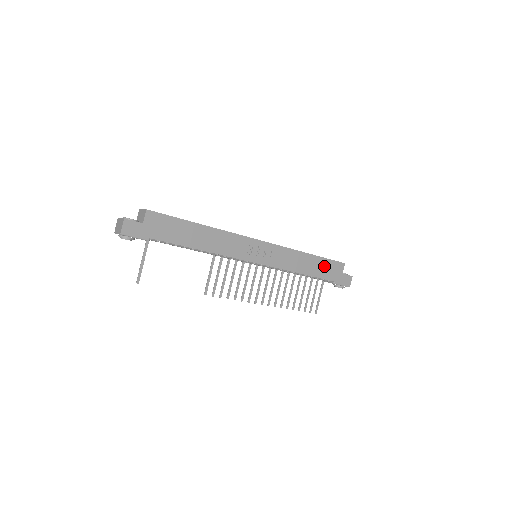
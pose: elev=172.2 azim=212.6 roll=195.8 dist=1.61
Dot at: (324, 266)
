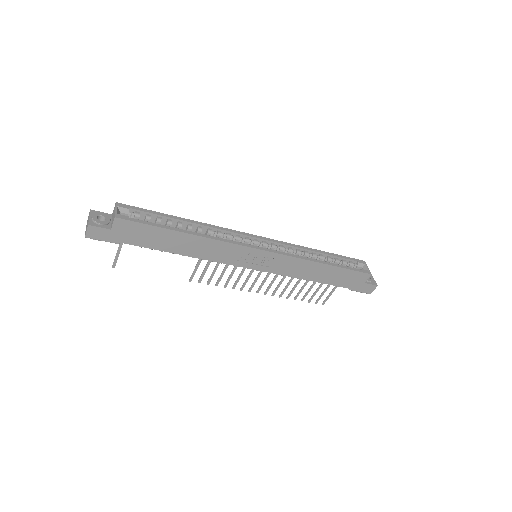
Dot at: (341, 275)
